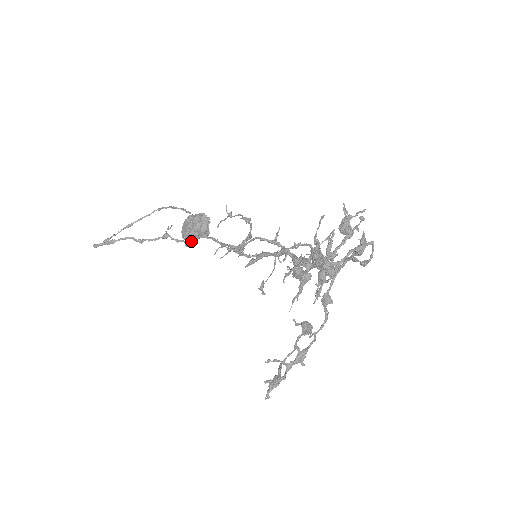
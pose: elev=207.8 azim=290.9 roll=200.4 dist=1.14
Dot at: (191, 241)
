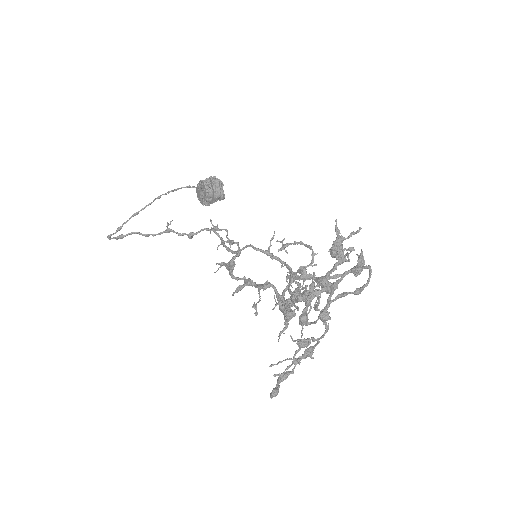
Dot at: (193, 234)
